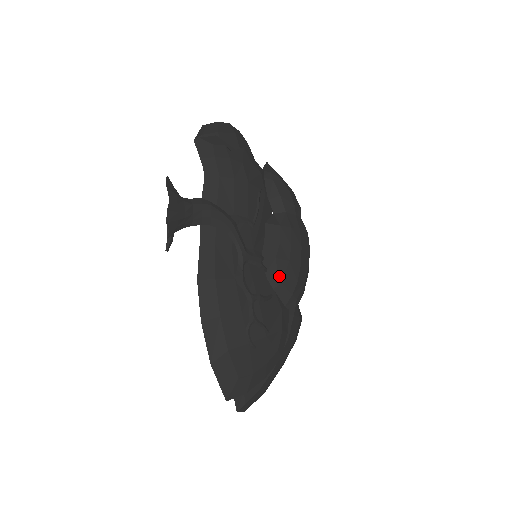
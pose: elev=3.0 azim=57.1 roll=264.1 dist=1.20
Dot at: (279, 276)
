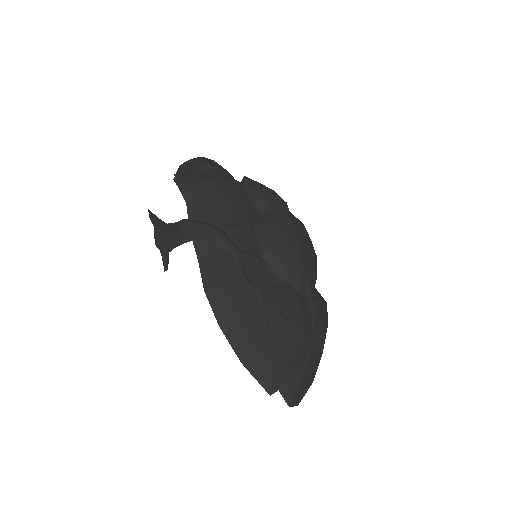
Dot at: (282, 266)
